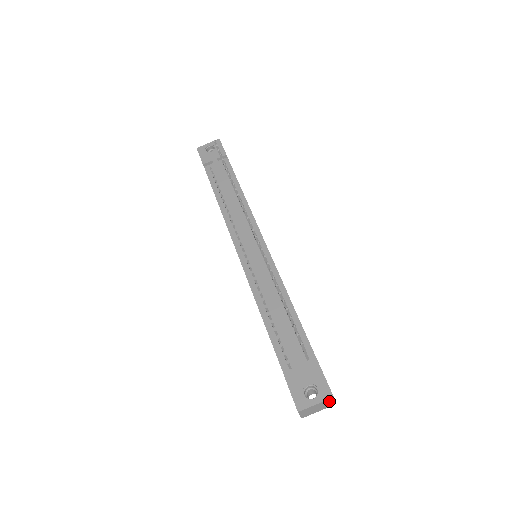
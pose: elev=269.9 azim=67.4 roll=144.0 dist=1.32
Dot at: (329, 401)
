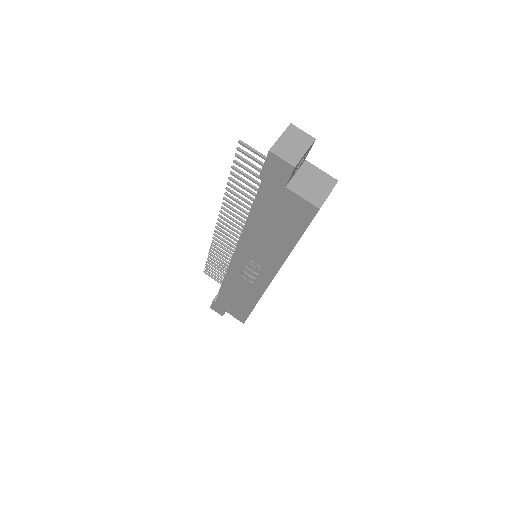
Dot at: (295, 132)
